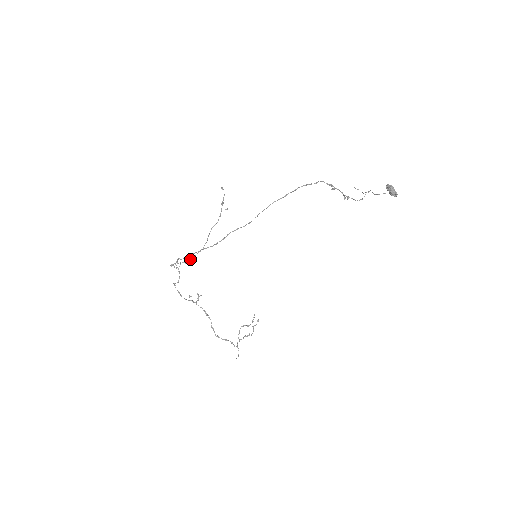
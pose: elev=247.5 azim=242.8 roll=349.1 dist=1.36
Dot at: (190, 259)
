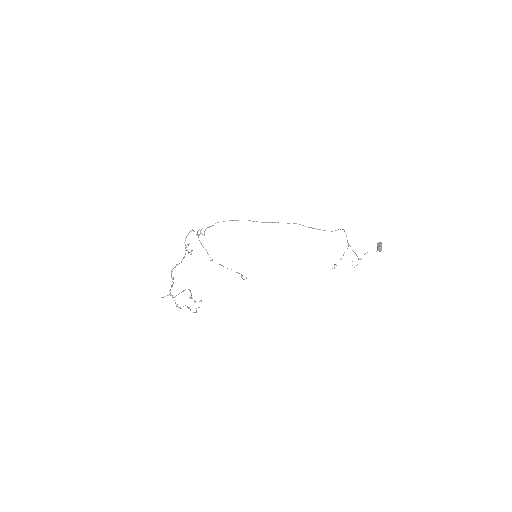
Dot at: (205, 249)
